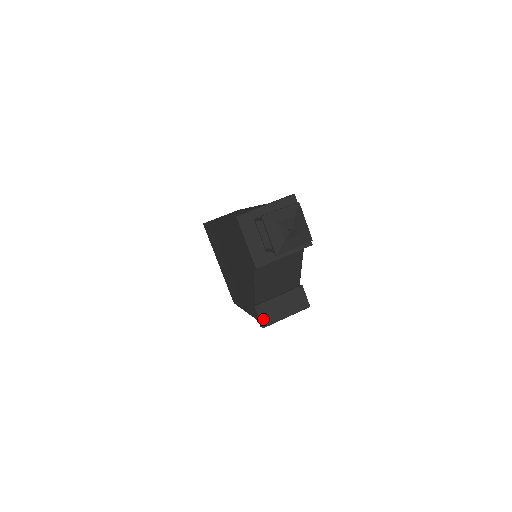
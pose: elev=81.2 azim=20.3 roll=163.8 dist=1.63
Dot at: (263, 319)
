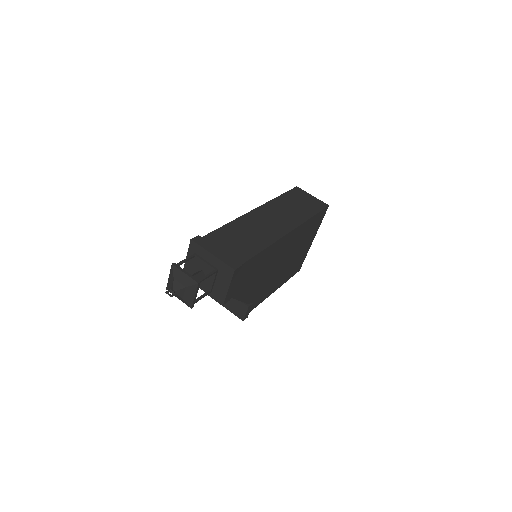
Dot at: occluded
